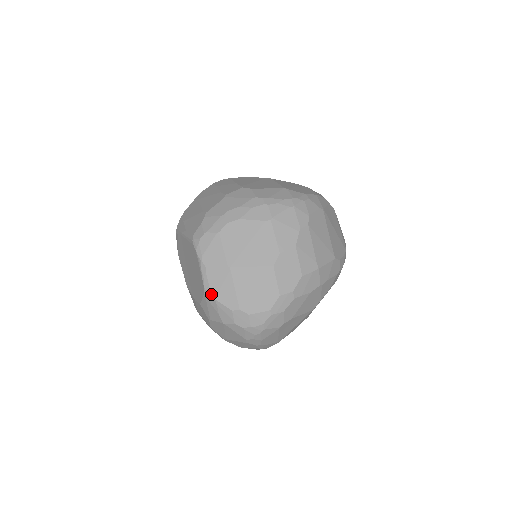
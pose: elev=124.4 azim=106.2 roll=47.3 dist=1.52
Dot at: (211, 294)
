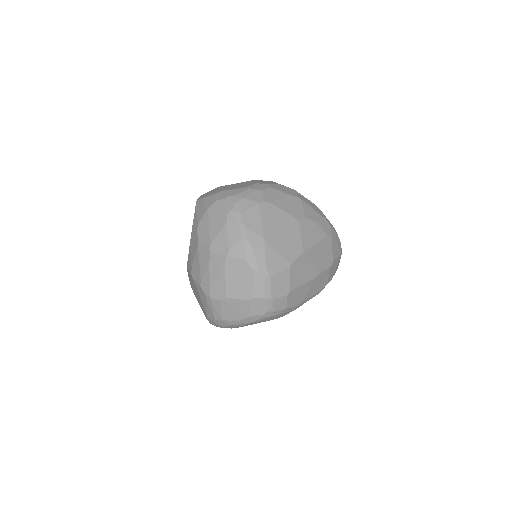
Dot at: (201, 198)
